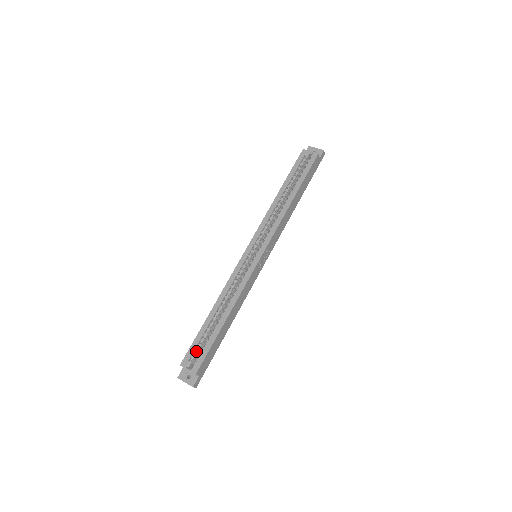
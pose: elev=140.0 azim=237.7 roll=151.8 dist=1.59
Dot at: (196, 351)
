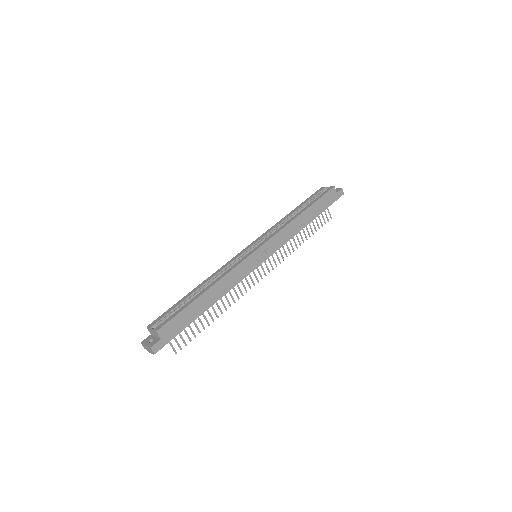
Dot at: (167, 316)
